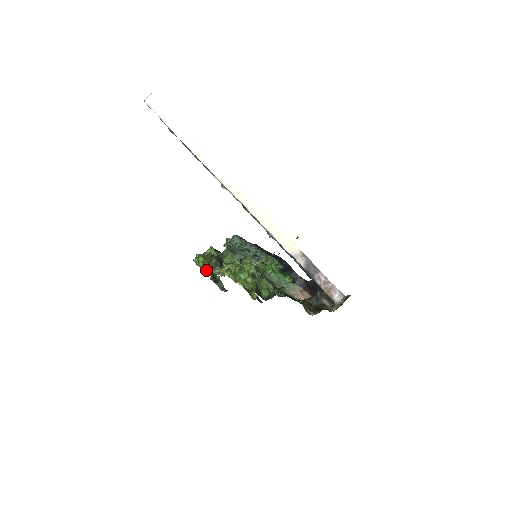
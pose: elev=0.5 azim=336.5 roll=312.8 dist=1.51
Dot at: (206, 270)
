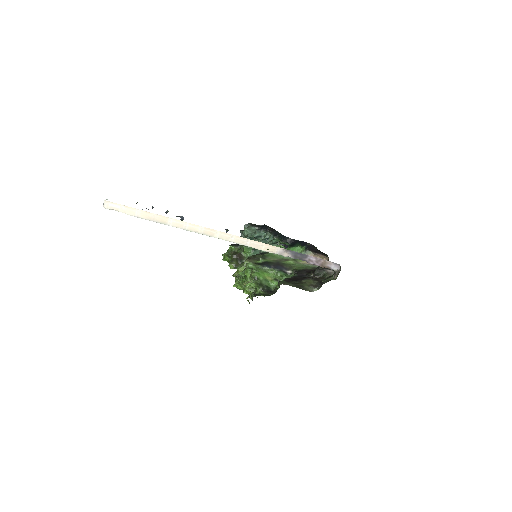
Dot at: occluded
